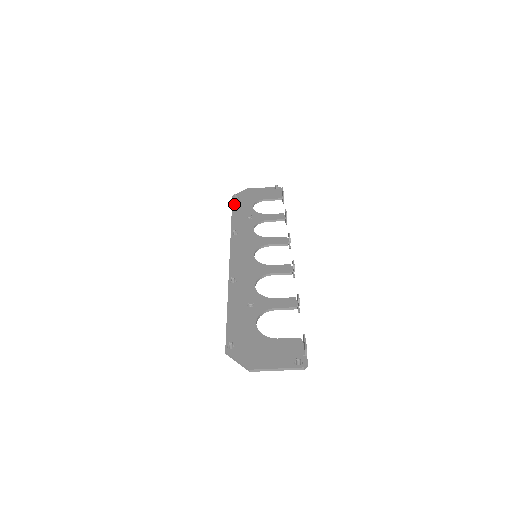
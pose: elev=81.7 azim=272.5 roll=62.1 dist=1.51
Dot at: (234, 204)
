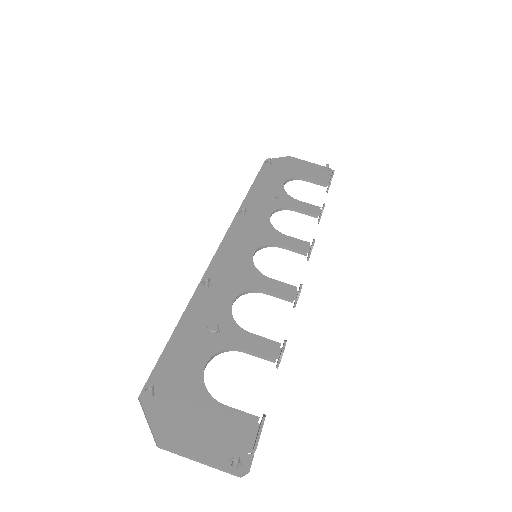
Dot at: (262, 171)
